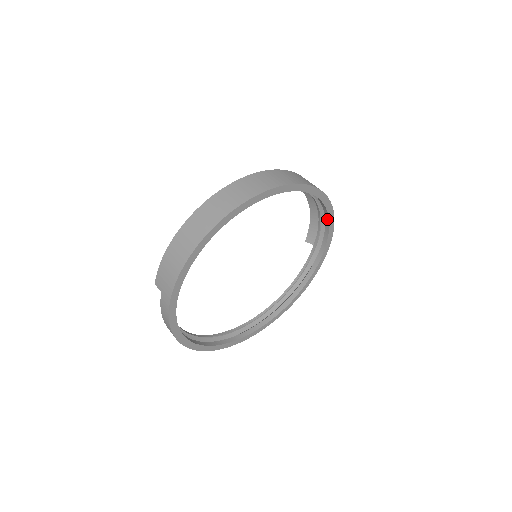
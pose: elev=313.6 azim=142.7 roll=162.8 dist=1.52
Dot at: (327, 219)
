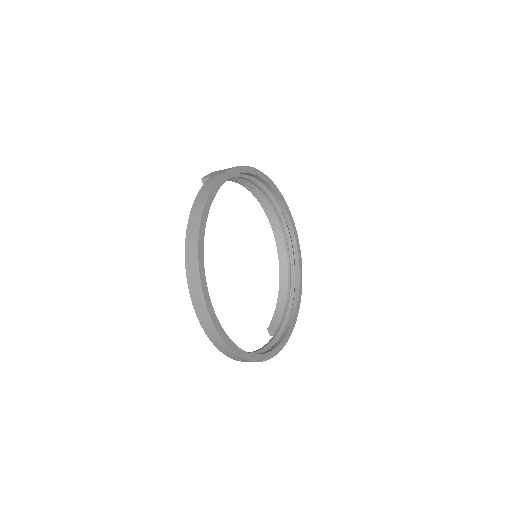
Dot at: (296, 296)
